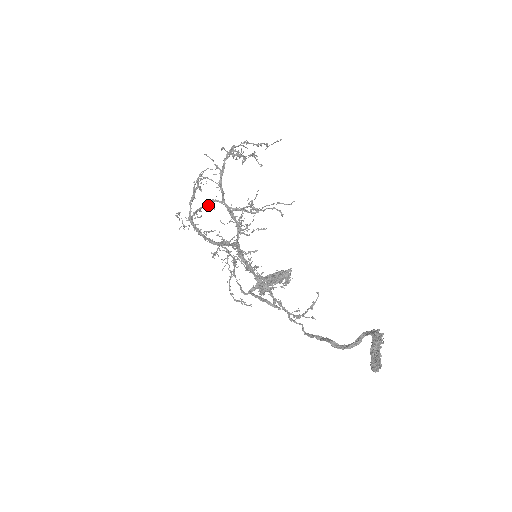
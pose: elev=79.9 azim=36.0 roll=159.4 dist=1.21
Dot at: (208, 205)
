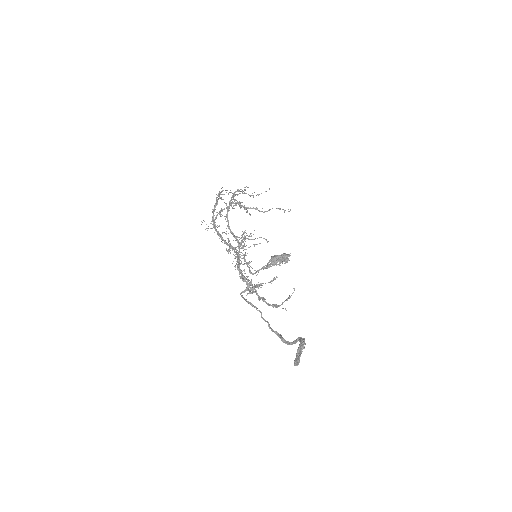
Dot at: occluded
